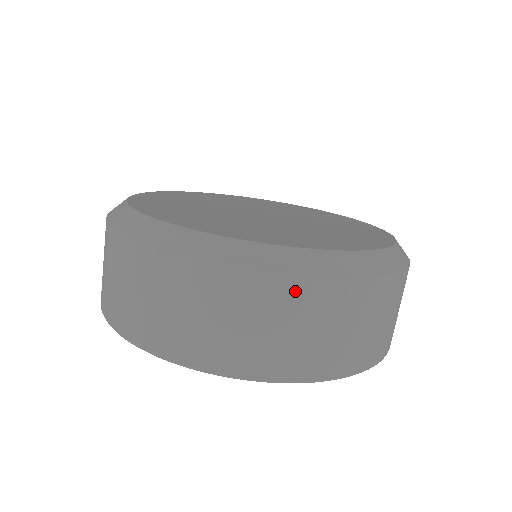
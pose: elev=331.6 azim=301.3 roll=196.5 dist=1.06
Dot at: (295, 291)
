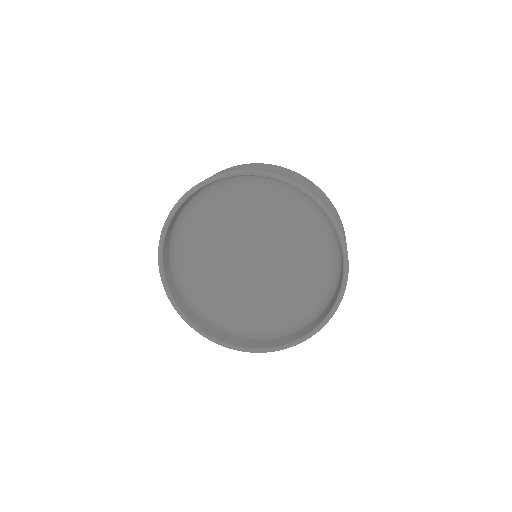
Dot at: (312, 183)
